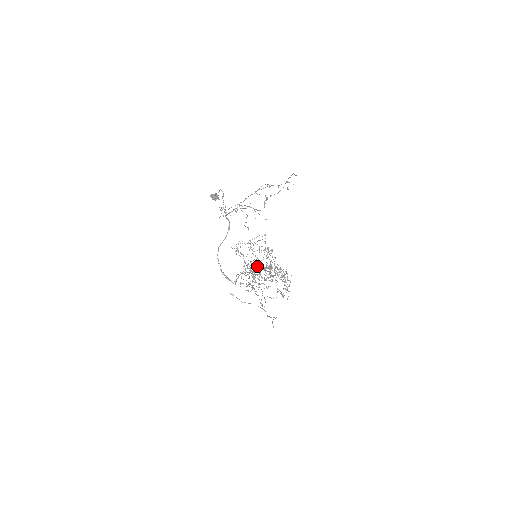
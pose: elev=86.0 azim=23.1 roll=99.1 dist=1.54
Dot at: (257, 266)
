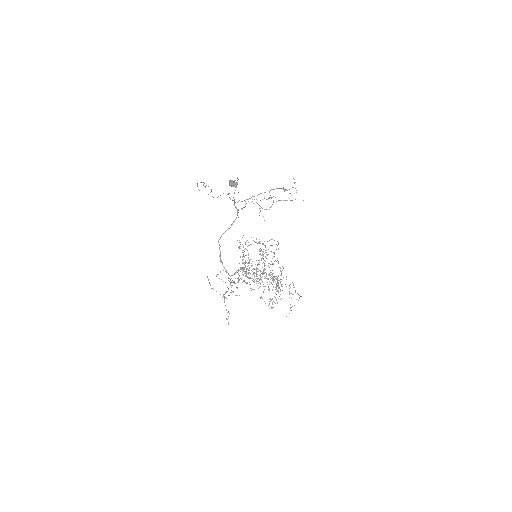
Dot at: occluded
